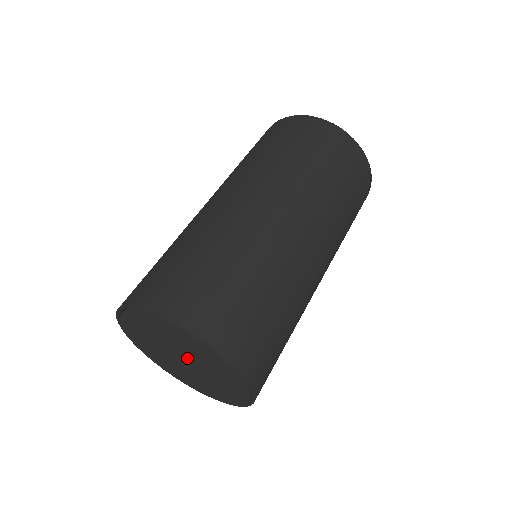
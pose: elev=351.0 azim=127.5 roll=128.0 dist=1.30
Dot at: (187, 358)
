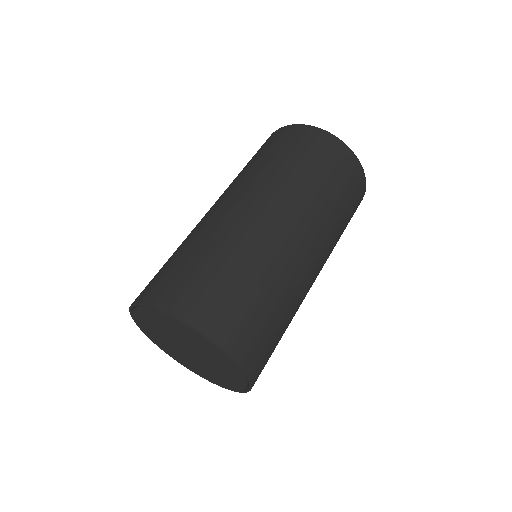
Dot at: (194, 351)
